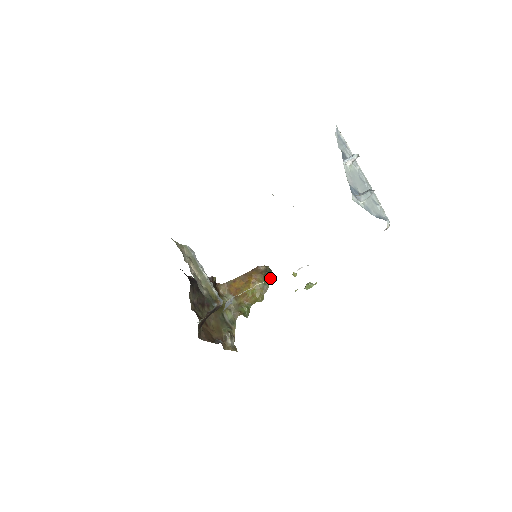
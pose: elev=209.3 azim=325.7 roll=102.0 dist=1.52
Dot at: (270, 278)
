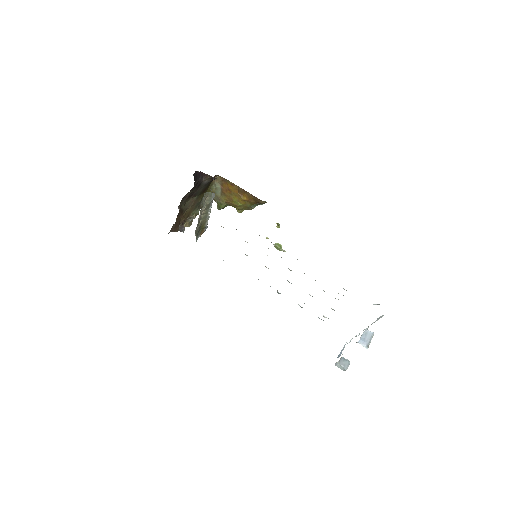
Dot at: occluded
